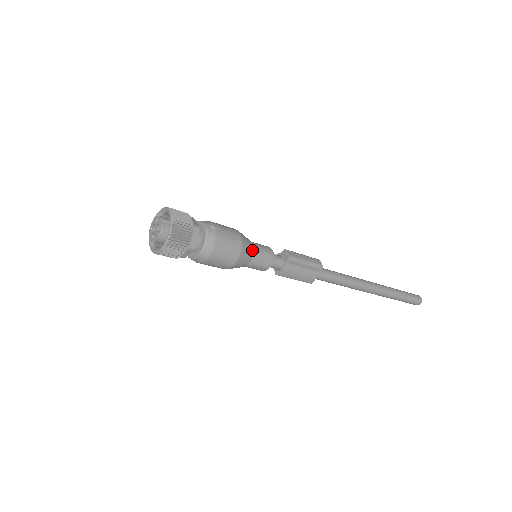
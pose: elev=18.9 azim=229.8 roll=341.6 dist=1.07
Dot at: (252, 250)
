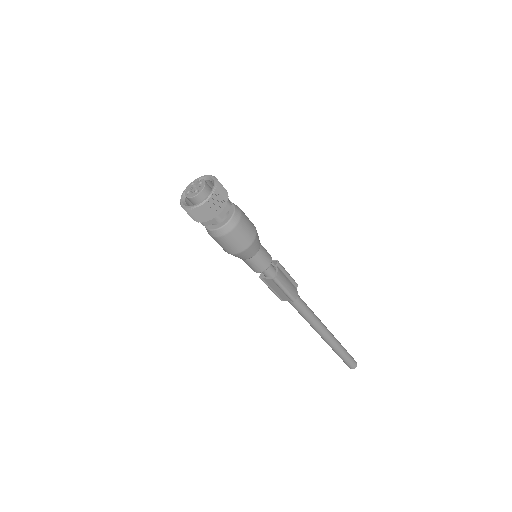
Dot at: occluded
